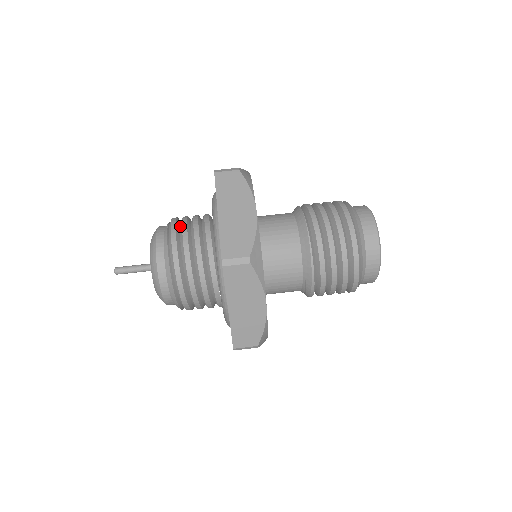
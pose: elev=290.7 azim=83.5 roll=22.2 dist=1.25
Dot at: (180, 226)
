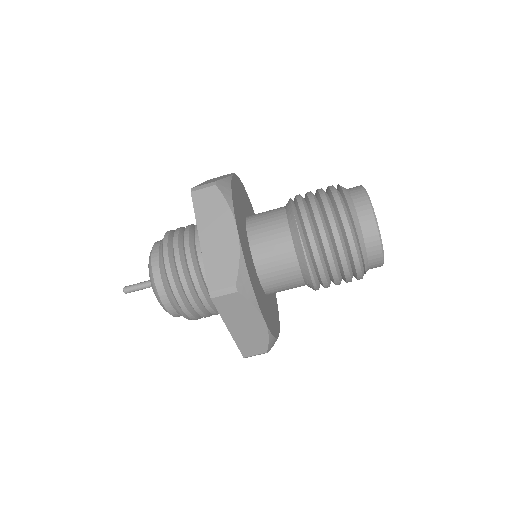
Dot at: (172, 244)
